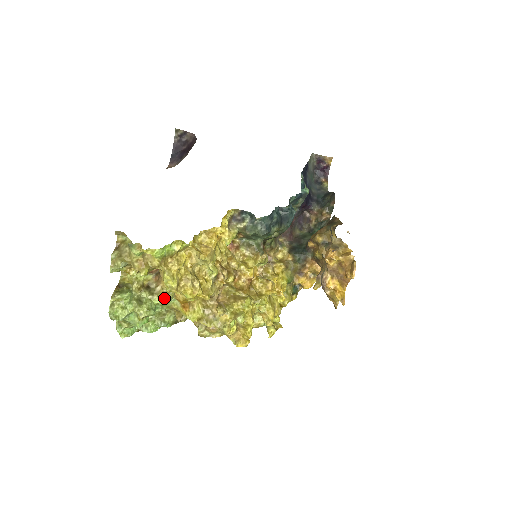
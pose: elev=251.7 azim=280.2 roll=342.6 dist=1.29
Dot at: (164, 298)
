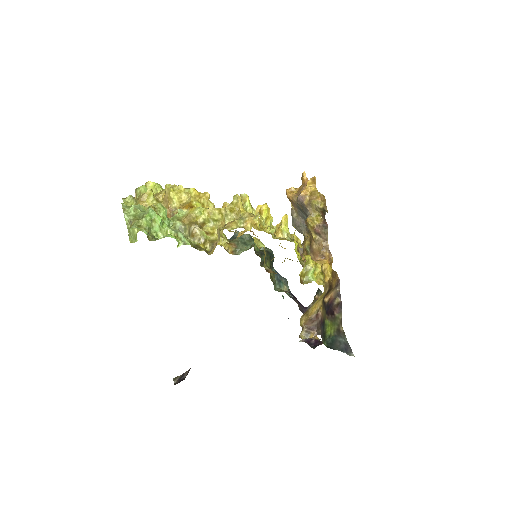
Dot at: occluded
